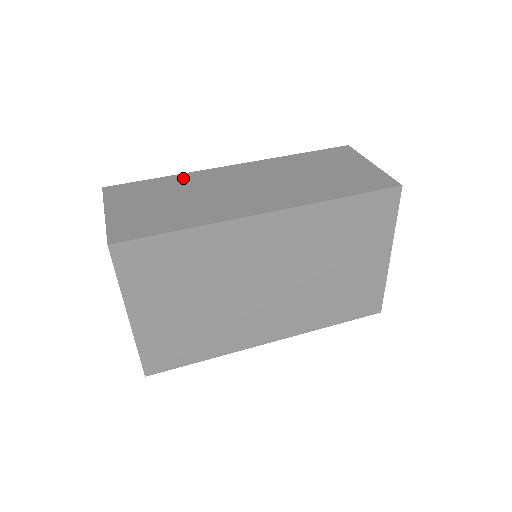
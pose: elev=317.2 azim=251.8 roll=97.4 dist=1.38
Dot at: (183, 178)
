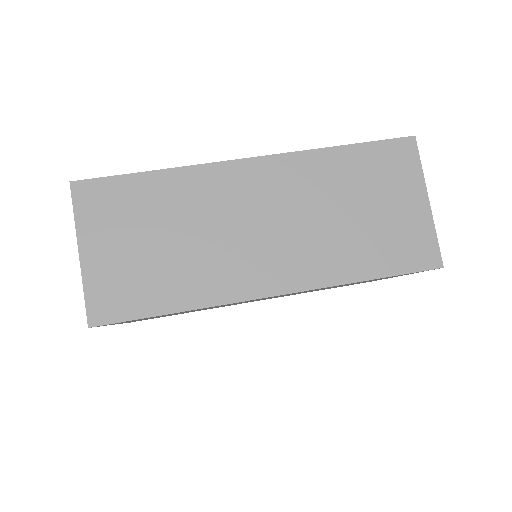
Dot at: (179, 182)
